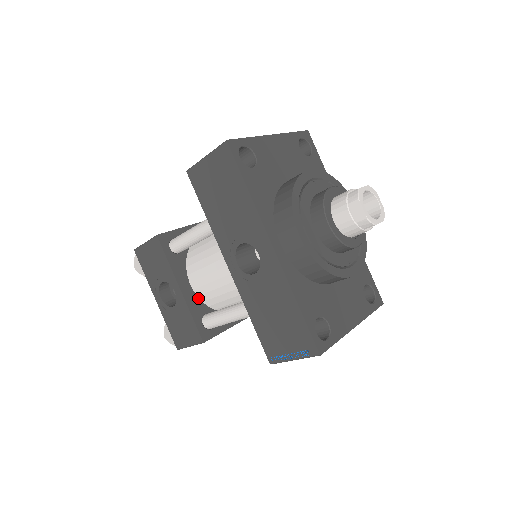
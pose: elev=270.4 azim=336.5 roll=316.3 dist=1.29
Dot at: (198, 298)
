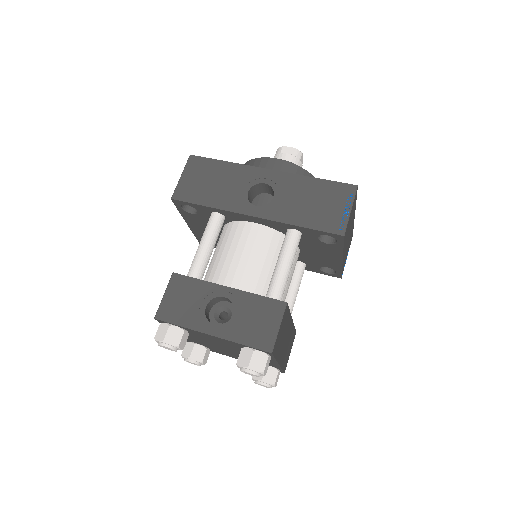
Dot at: occluded
